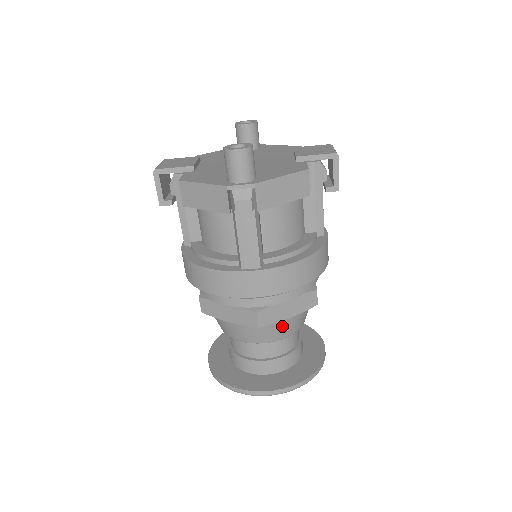
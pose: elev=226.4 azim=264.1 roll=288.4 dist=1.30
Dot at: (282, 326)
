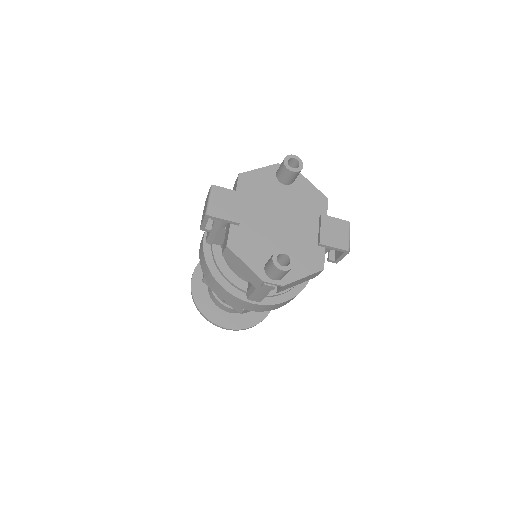
Dot at: occluded
